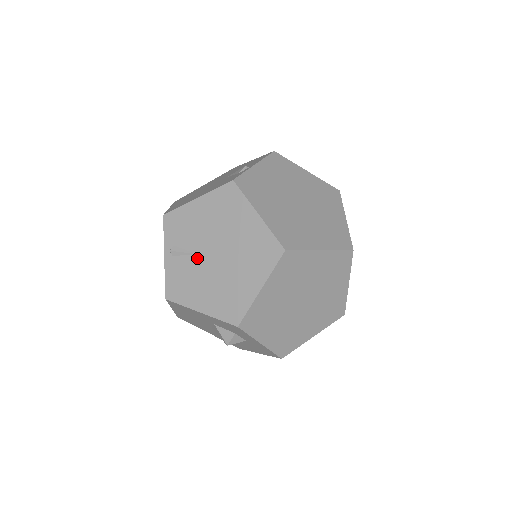
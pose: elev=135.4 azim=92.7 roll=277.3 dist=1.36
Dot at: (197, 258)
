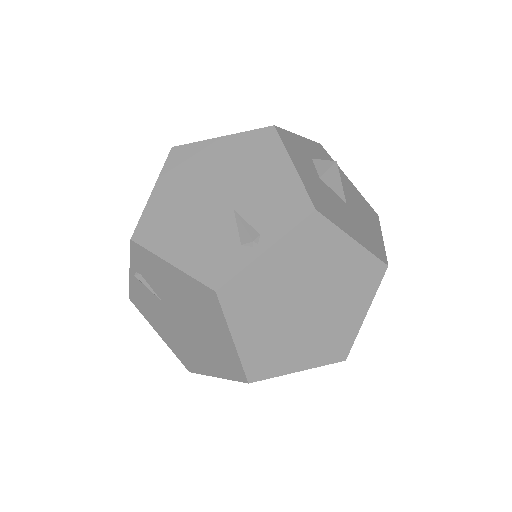
Dot at: (162, 305)
